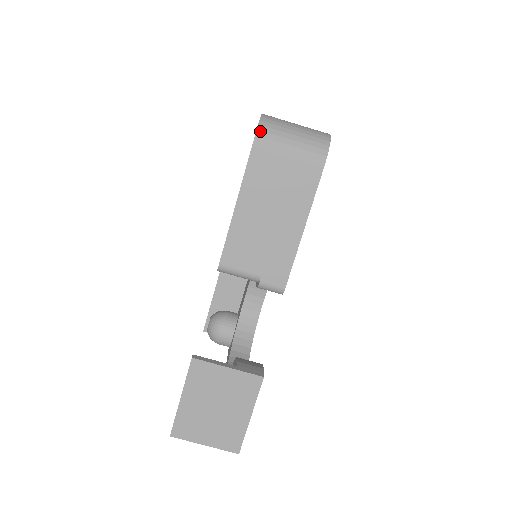
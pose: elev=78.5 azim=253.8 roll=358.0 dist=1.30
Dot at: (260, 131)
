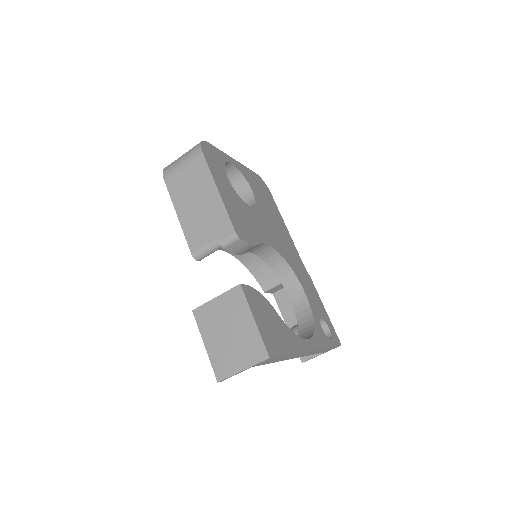
Dot at: (164, 171)
